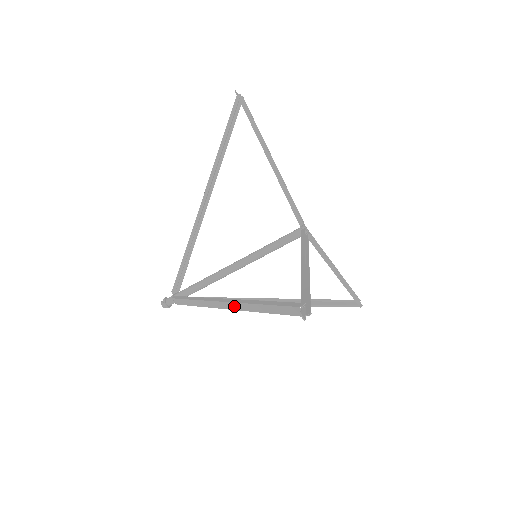
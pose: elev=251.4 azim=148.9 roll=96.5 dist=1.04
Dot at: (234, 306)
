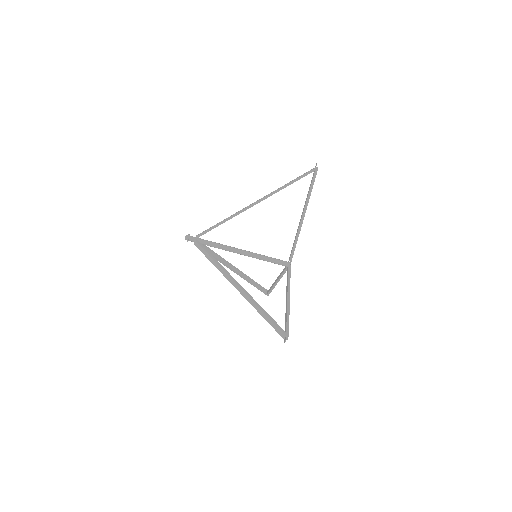
Dot at: (245, 295)
